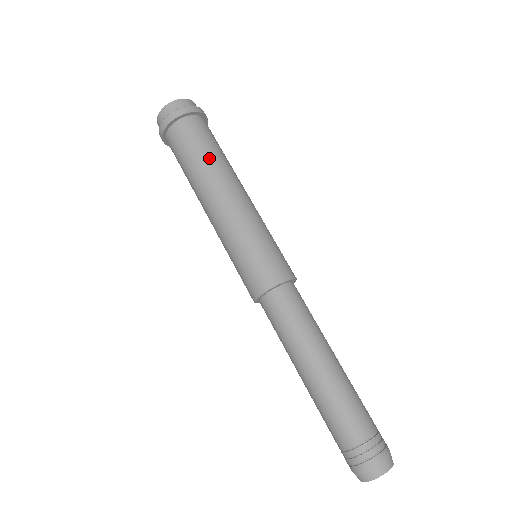
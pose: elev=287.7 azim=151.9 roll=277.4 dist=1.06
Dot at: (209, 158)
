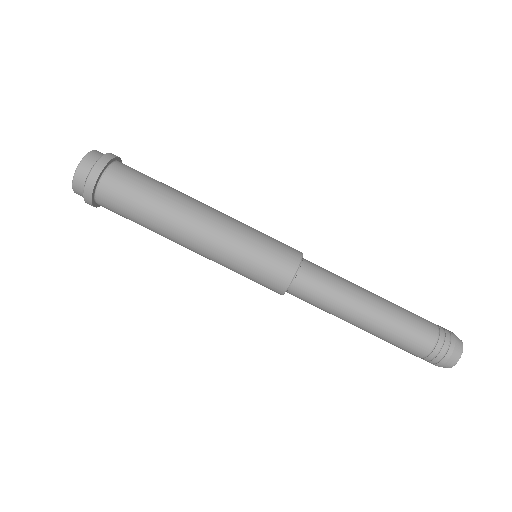
Dot at: (165, 188)
